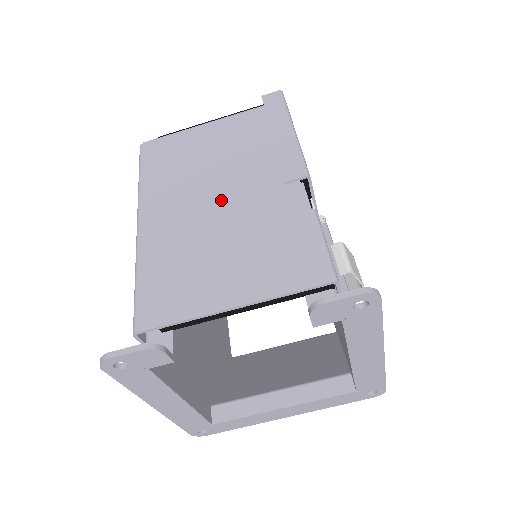
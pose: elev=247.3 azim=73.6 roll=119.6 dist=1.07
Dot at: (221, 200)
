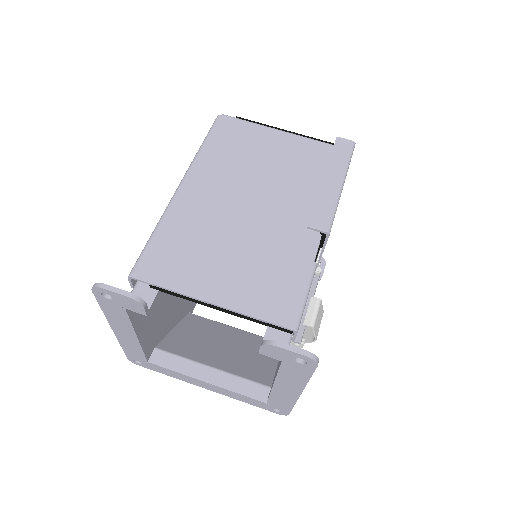
Dot at: (253, 208)
